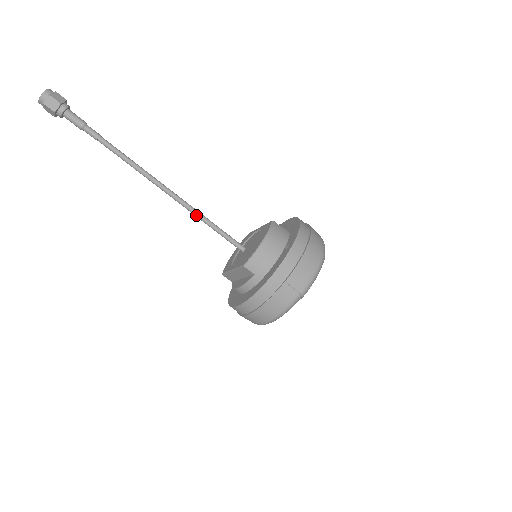
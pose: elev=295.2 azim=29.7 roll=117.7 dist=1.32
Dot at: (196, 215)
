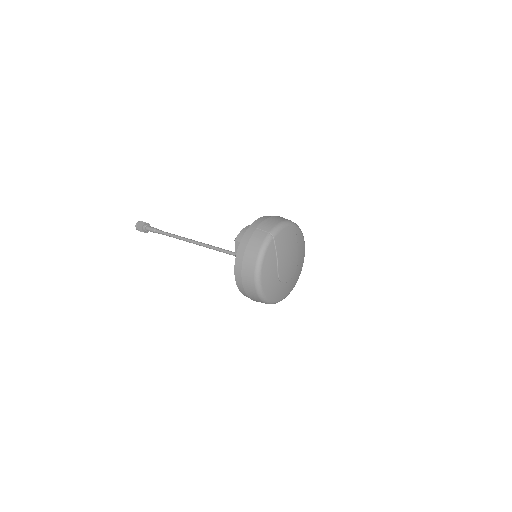
Dot at: (215, 249)
